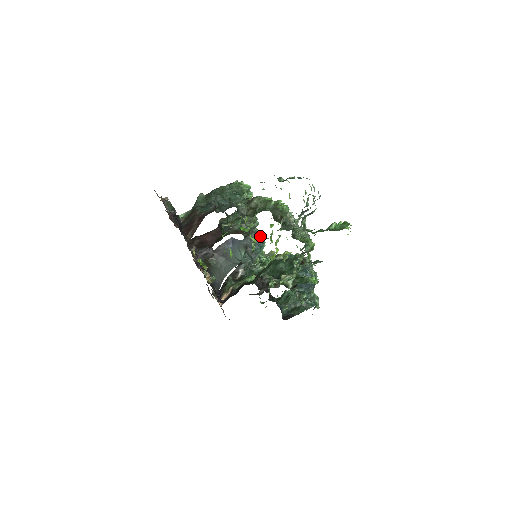
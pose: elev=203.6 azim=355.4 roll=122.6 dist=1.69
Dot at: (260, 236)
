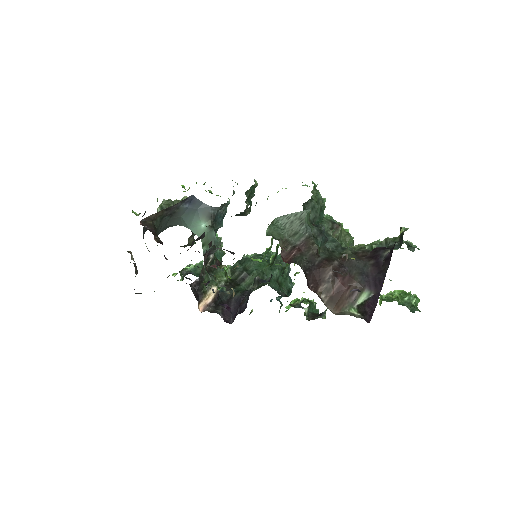
Dot at: (227, 205)
